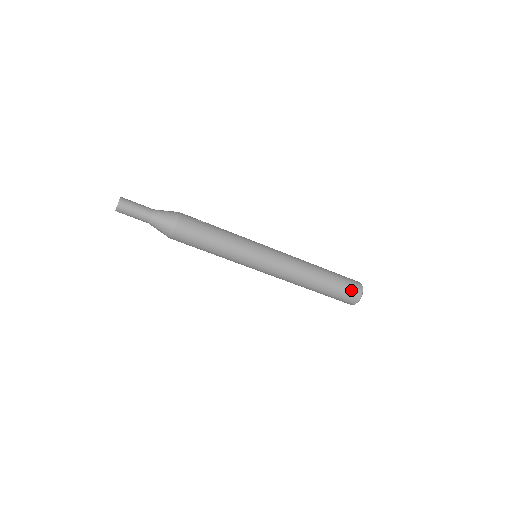
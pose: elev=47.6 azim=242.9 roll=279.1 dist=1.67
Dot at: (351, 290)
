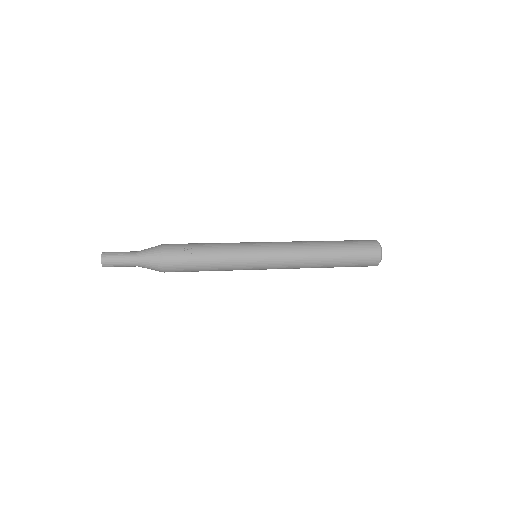
Dot at: (367, 260)
